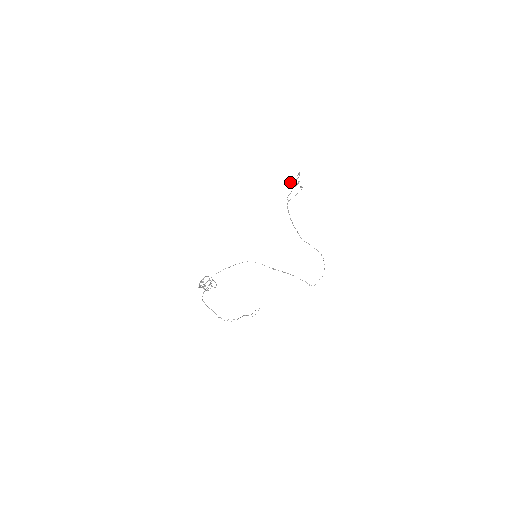
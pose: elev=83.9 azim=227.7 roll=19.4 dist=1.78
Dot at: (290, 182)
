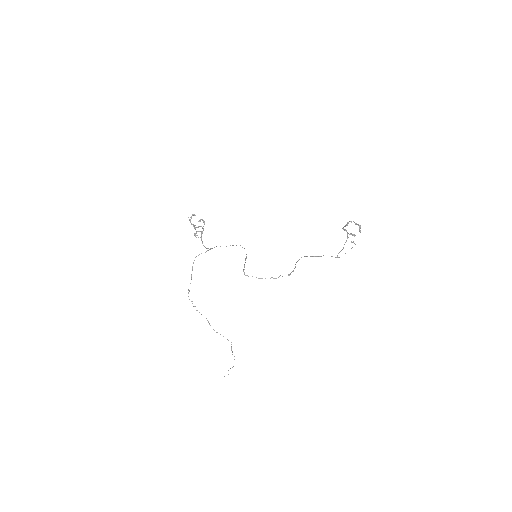
Dot at: occluded
